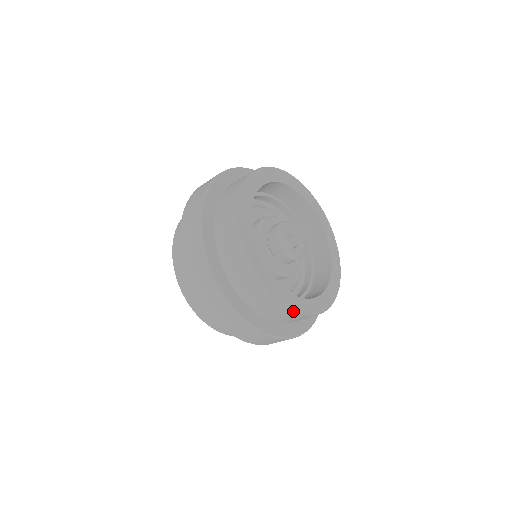
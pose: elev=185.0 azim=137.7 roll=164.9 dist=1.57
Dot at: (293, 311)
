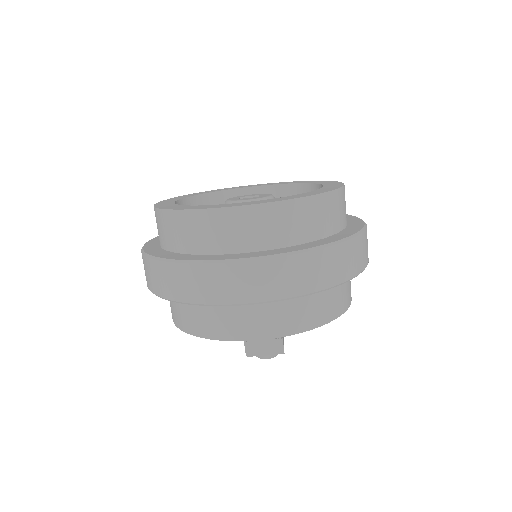
Dot at: (203, 209)
